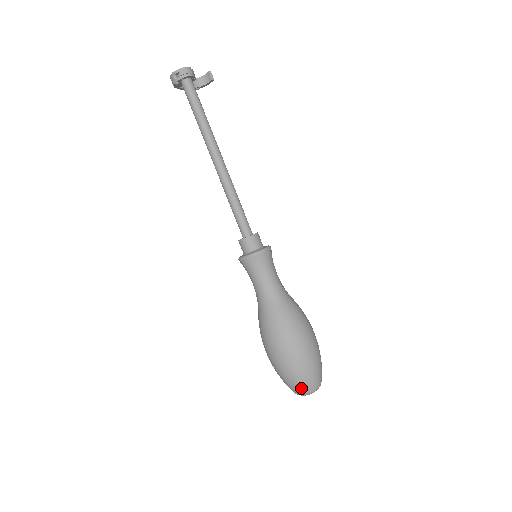
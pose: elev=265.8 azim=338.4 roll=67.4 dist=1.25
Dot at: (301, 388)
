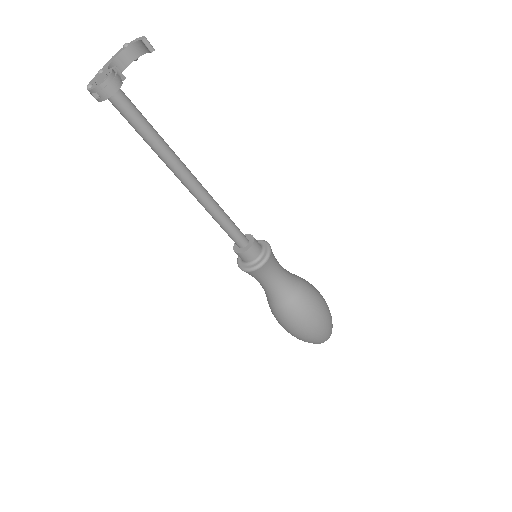
Dot at: occluded
